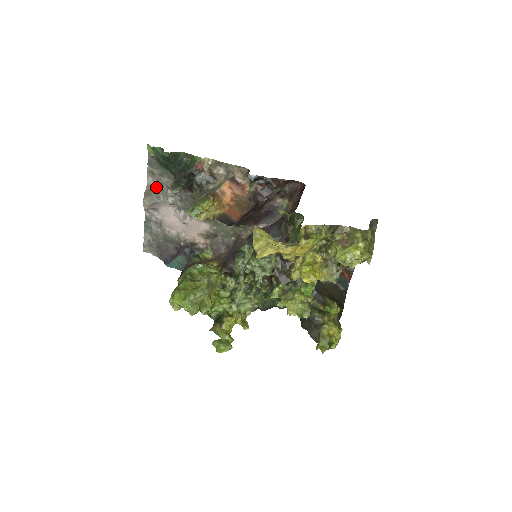
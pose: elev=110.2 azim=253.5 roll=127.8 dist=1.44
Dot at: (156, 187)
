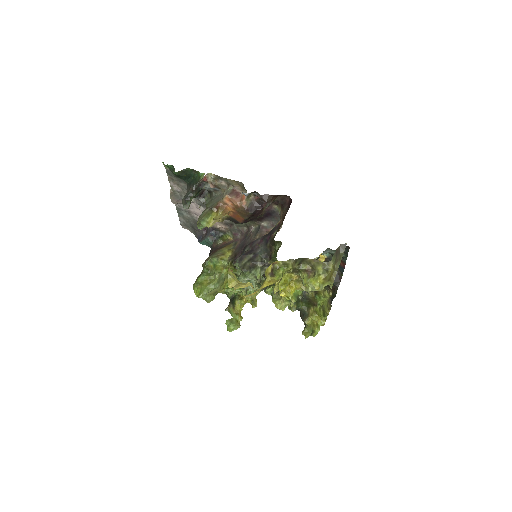
Dot at: (178, 188)
